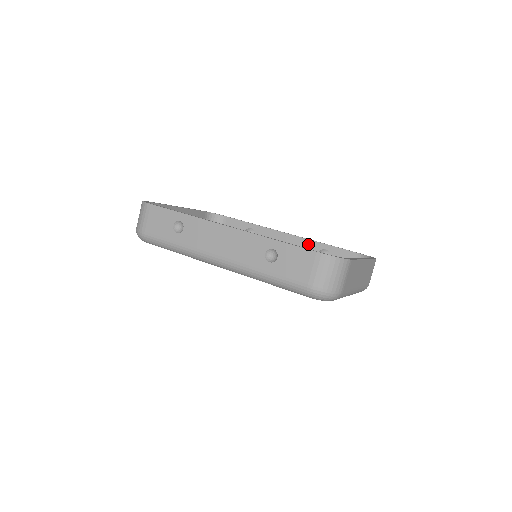
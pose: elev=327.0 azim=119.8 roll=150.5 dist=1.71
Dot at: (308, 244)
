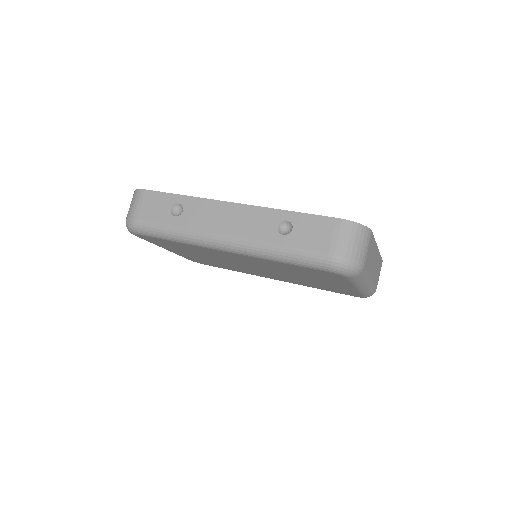
Dot at: occluded
